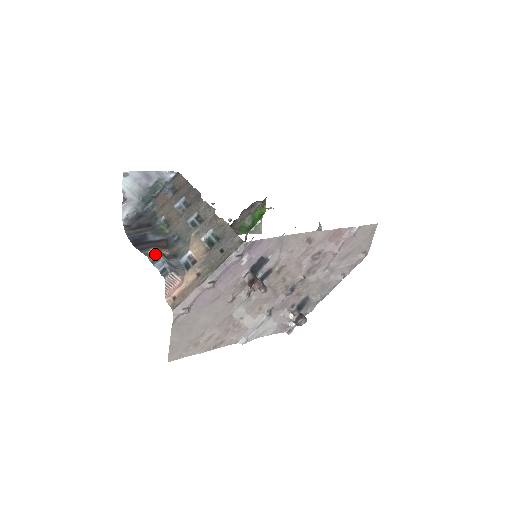
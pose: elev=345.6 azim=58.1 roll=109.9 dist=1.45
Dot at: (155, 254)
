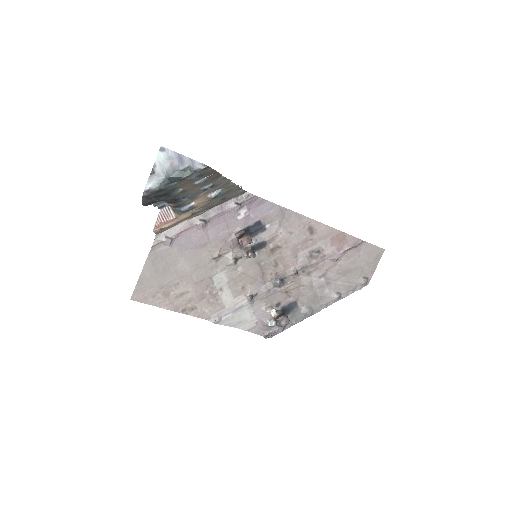
Dot at: (160, 202)
